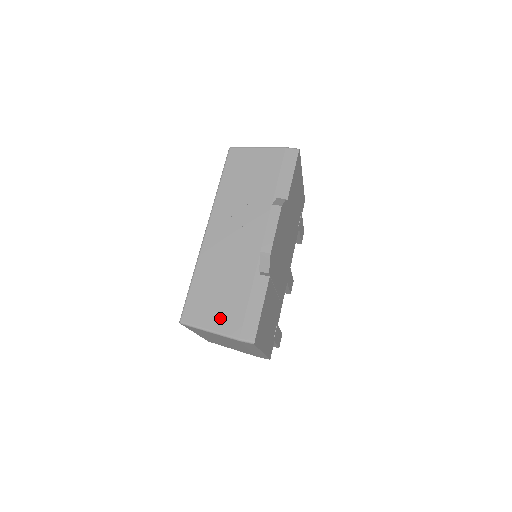
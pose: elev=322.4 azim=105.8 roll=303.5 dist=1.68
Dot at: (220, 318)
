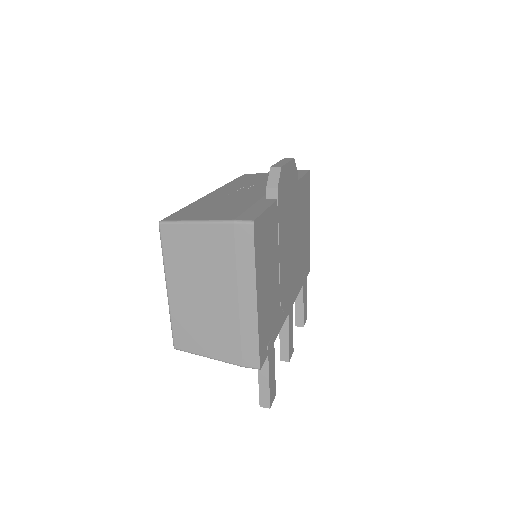
Dot at: (212, 215)
